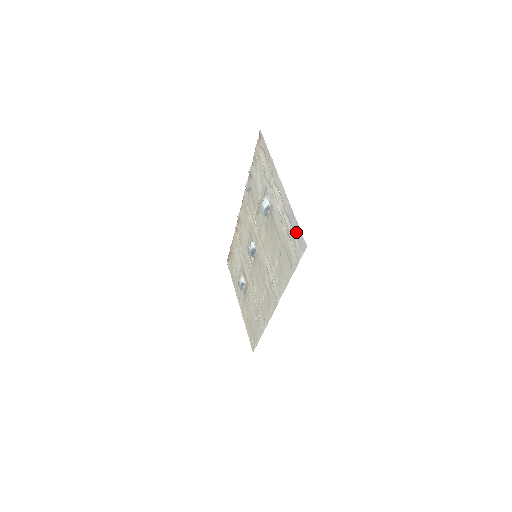
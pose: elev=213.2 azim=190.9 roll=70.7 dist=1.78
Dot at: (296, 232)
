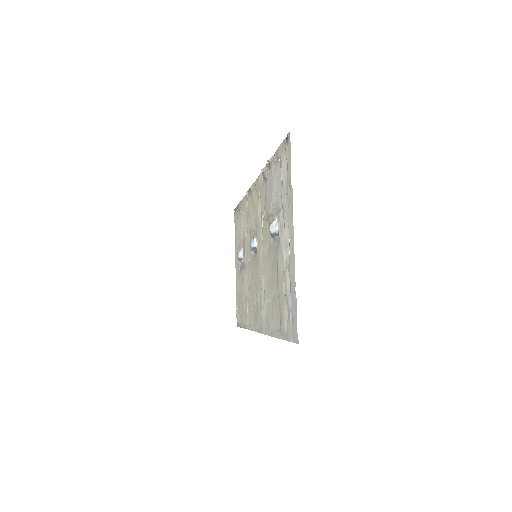
Dot at: (292, 312)
